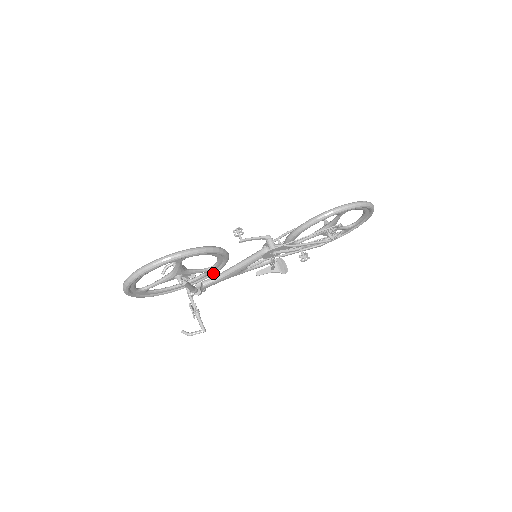
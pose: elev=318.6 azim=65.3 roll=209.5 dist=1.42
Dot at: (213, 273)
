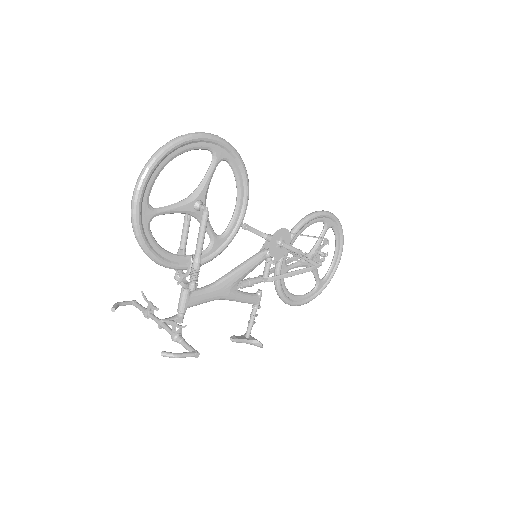
Dot at: (217, 252)
